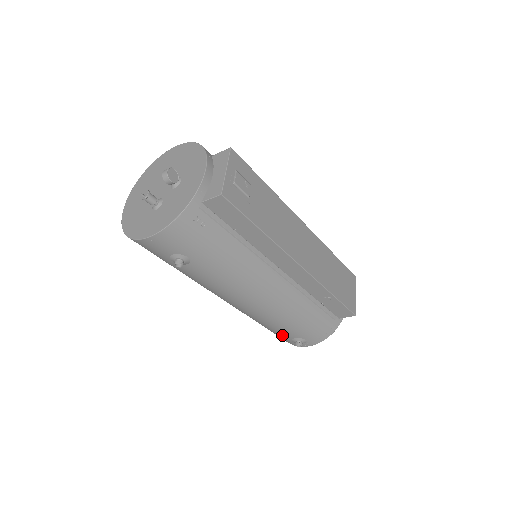
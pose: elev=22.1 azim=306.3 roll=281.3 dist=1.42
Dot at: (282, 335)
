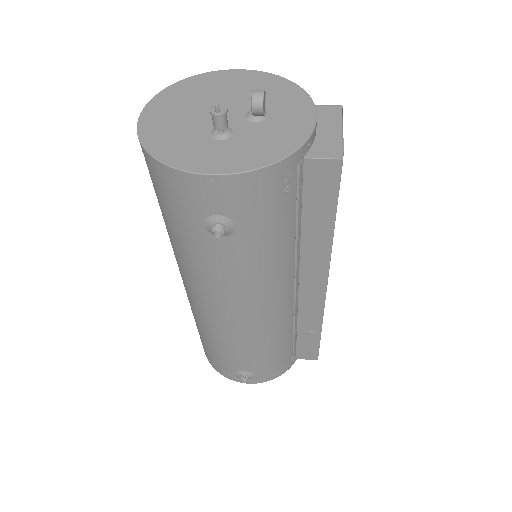
Dot at: (230, 363)
